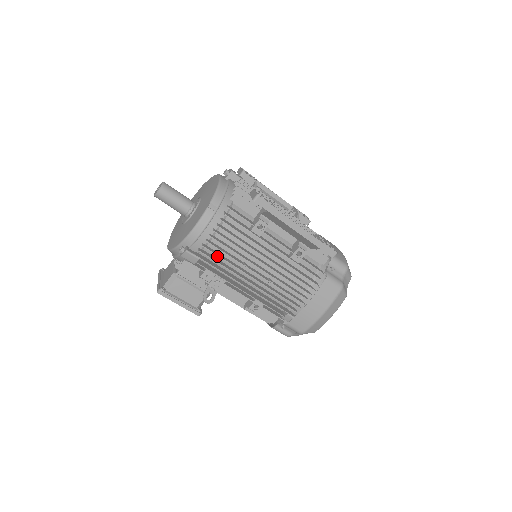
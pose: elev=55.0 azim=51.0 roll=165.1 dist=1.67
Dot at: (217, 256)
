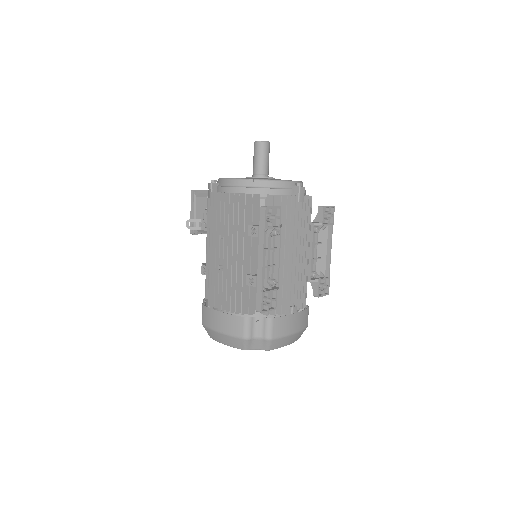
Dot at: occluded
